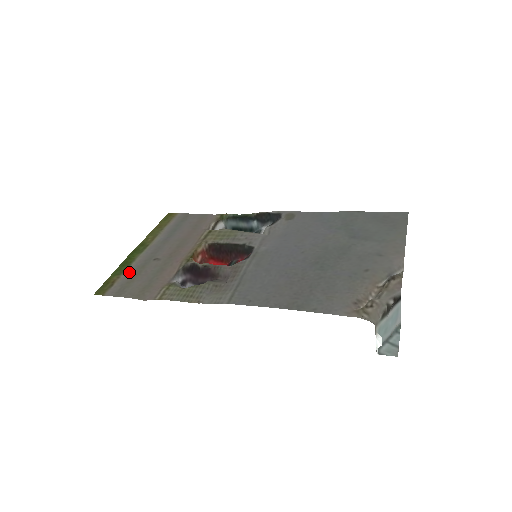
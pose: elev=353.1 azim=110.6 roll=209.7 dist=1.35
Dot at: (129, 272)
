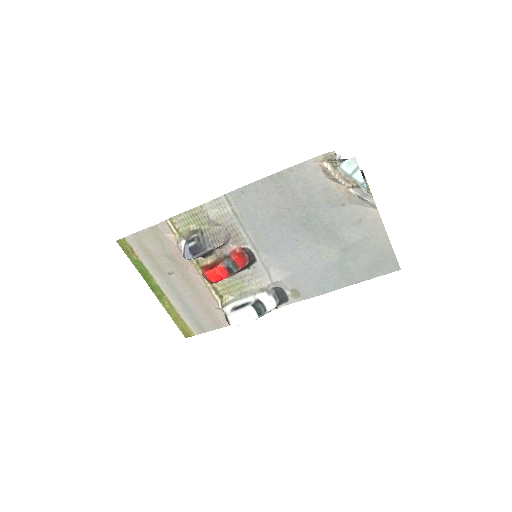
Dot at: (147, 262)
